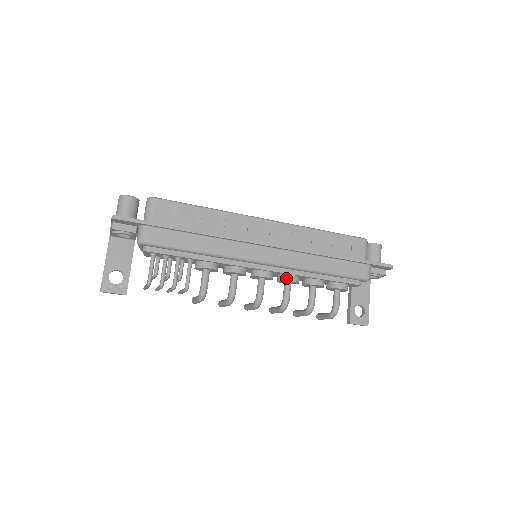
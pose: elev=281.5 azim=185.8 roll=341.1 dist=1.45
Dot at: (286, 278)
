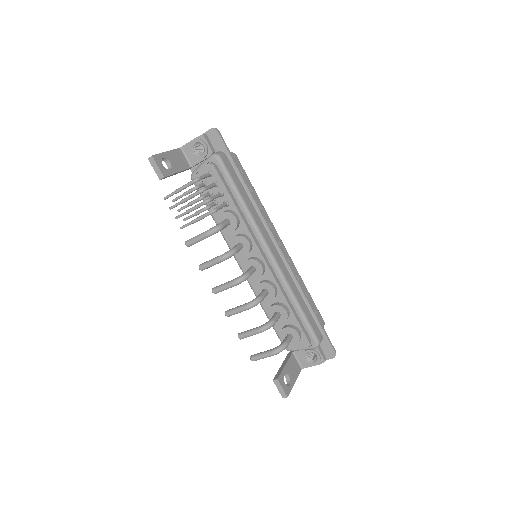
Dot at: (271, 283)
